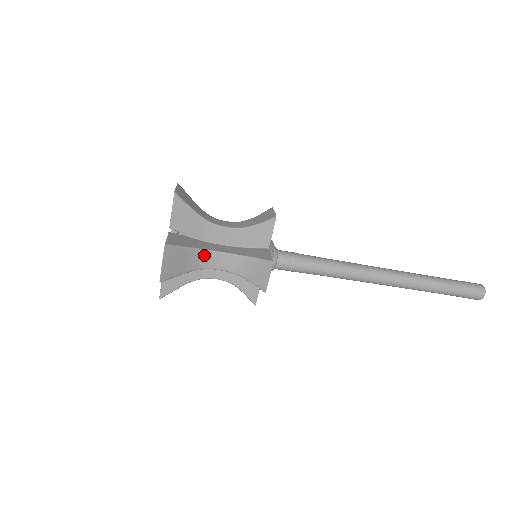
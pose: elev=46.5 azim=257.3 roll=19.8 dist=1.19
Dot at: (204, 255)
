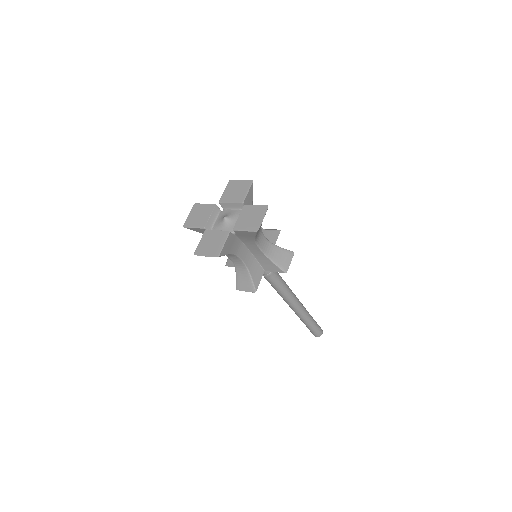
Dot at: (260, 231)
